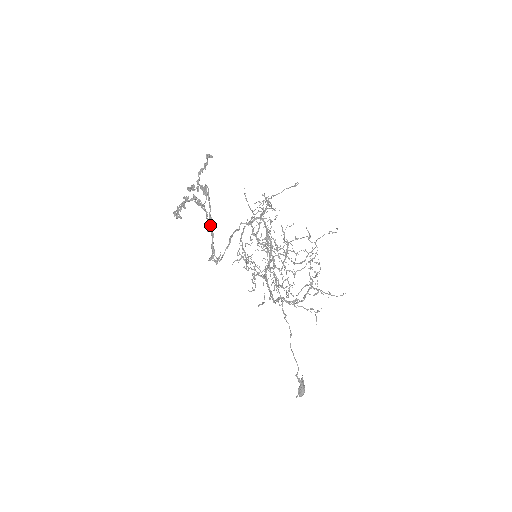
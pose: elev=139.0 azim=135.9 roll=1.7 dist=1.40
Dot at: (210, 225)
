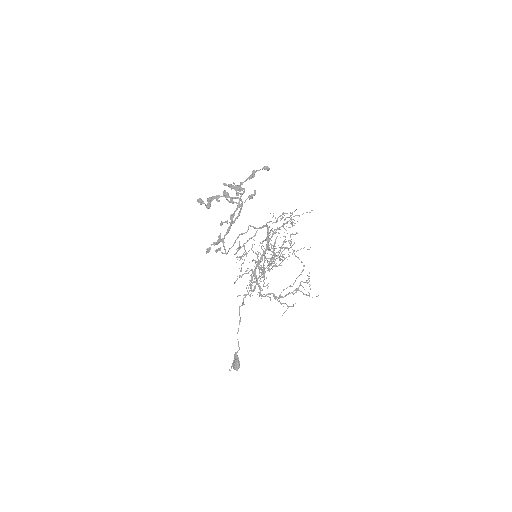
Dot at: (231, 222)
